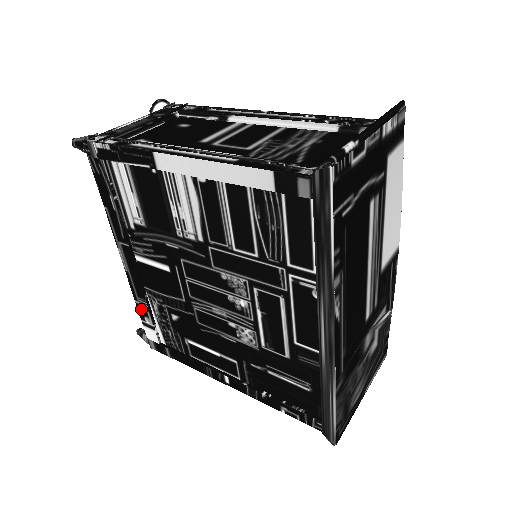
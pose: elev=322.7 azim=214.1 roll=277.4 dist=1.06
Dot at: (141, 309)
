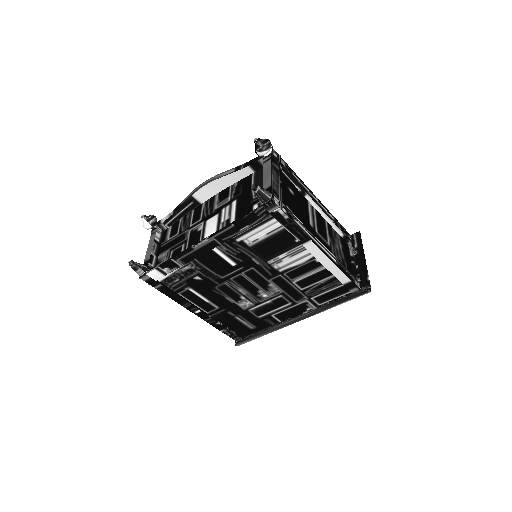
Dot at: (171, 264)
